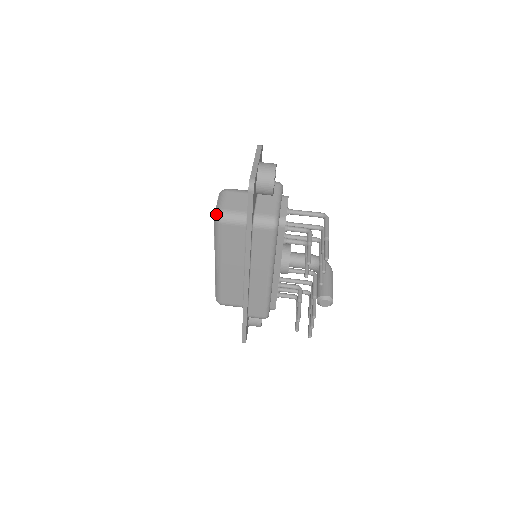
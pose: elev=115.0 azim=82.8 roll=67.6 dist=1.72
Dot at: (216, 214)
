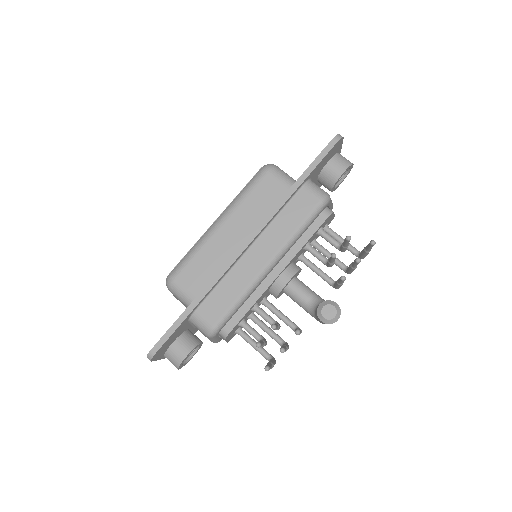
Dot at: (268, 164)
